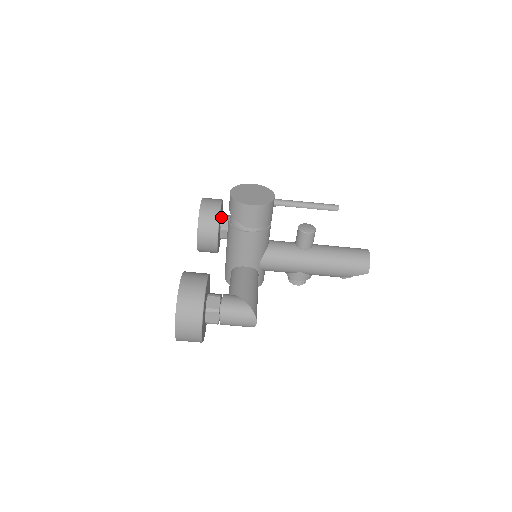
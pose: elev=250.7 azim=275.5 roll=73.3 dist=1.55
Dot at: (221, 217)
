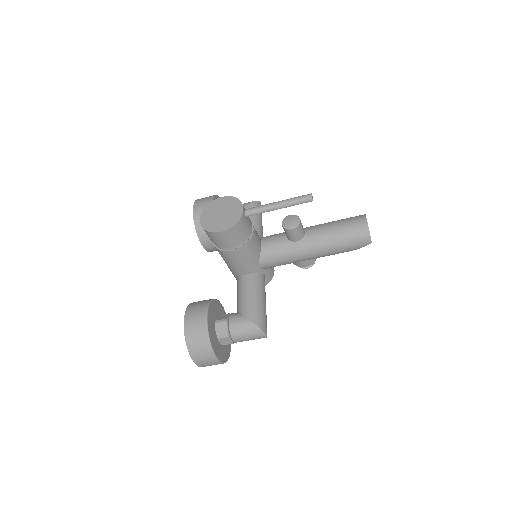
Dot at: occluded
